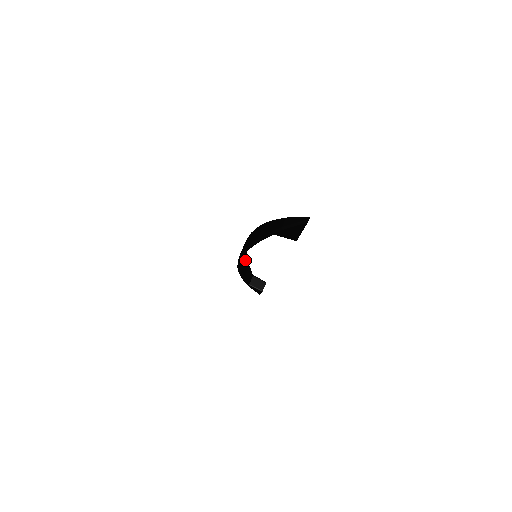
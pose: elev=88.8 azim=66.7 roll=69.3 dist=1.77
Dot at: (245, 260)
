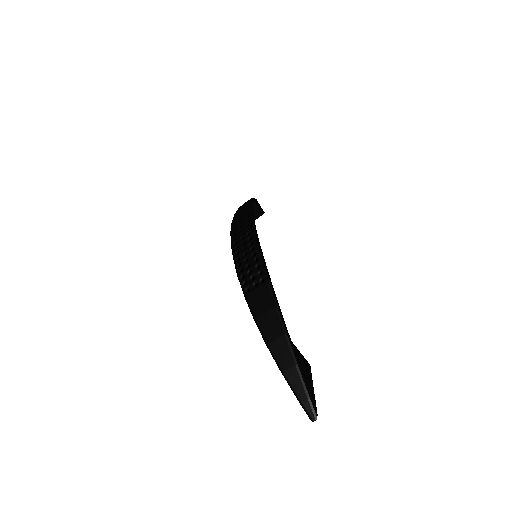
Dot at: occluded
